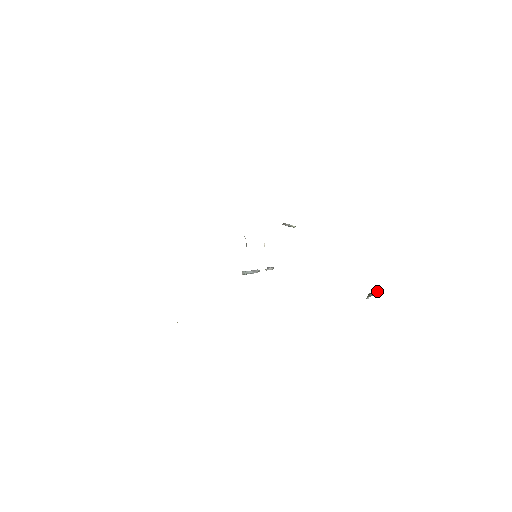
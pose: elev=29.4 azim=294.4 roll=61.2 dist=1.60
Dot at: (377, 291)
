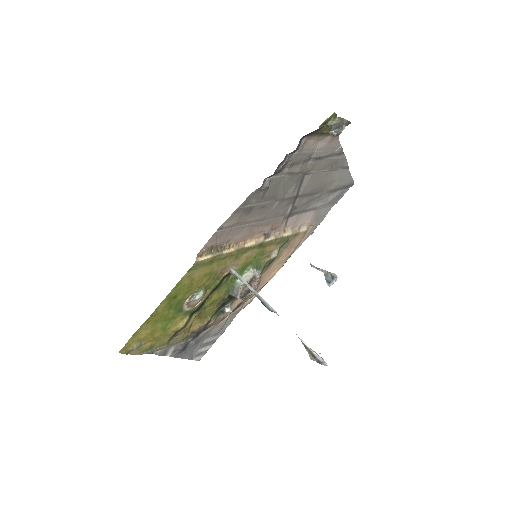
Dot at: (339, 121)
